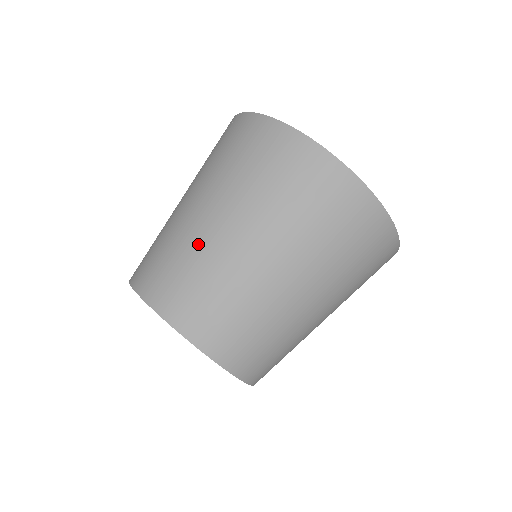
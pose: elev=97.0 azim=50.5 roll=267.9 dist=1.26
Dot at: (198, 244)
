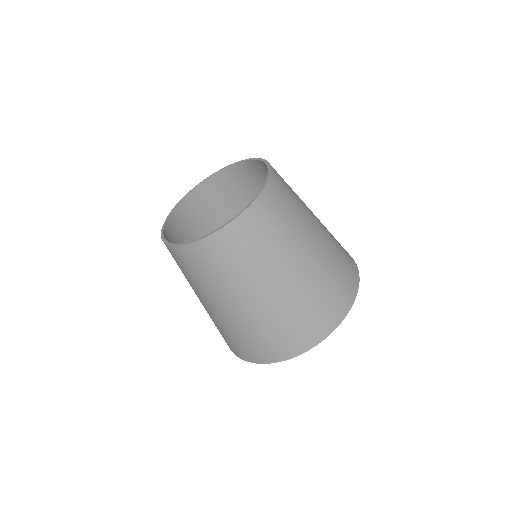
Dot at: occluded
